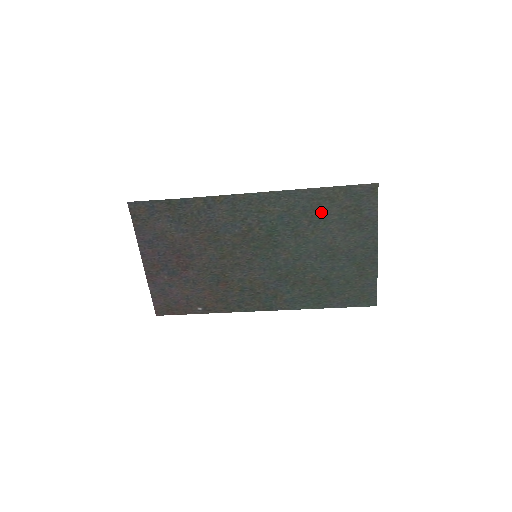
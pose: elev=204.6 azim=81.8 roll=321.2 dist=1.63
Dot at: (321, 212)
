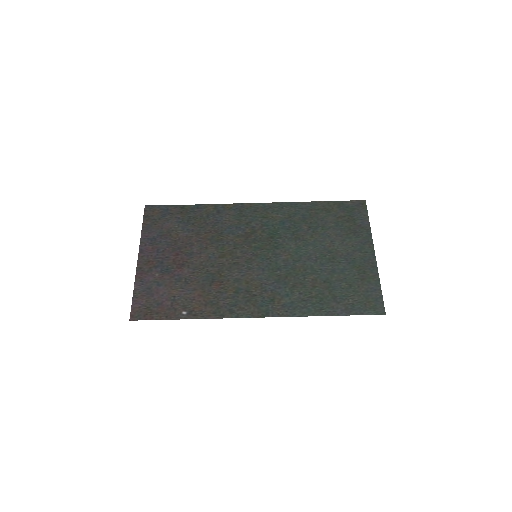
Dot at: (319, 220)
